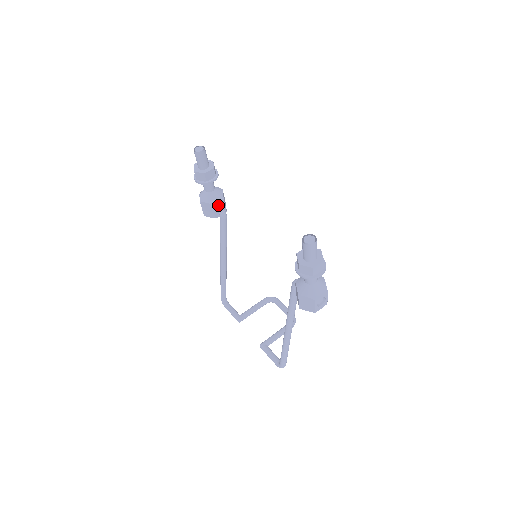
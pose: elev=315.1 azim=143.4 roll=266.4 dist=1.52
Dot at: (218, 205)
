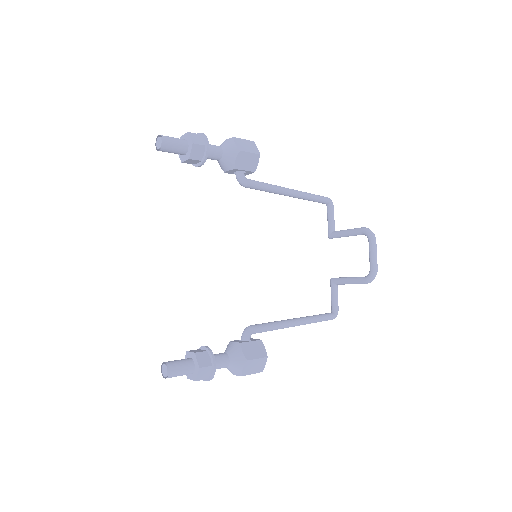
Dot at: (236, 170)
